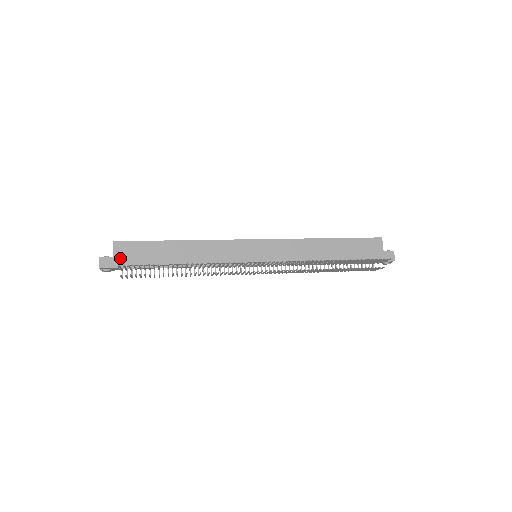
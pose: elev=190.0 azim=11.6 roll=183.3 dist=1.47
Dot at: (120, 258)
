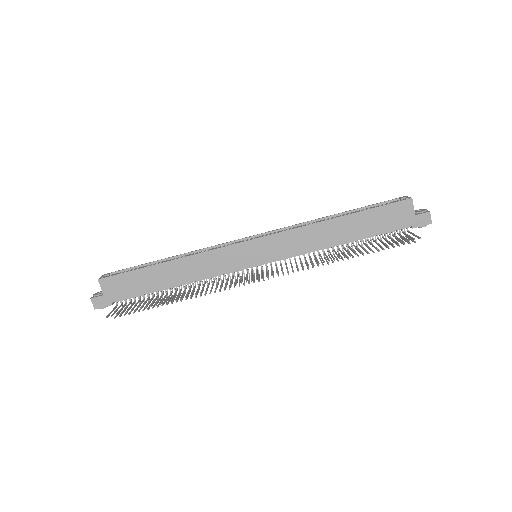
Dot at: (111, 295)
